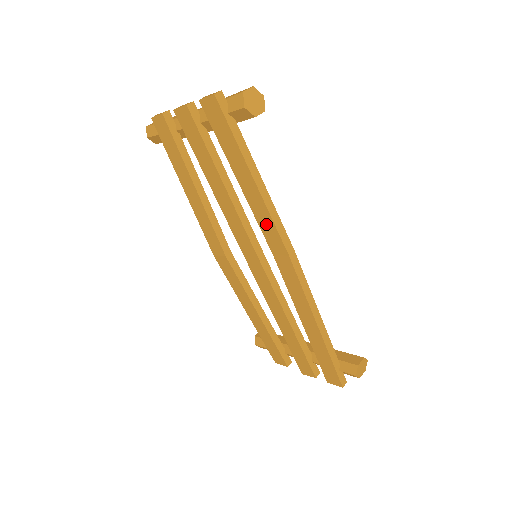
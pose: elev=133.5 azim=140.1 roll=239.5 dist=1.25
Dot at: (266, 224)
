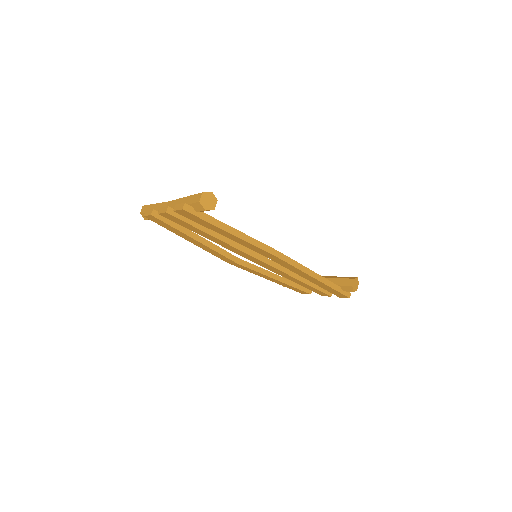
Dot at: (253, 248)
